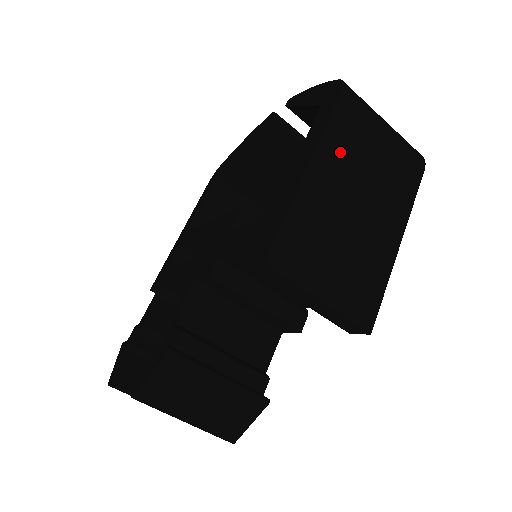
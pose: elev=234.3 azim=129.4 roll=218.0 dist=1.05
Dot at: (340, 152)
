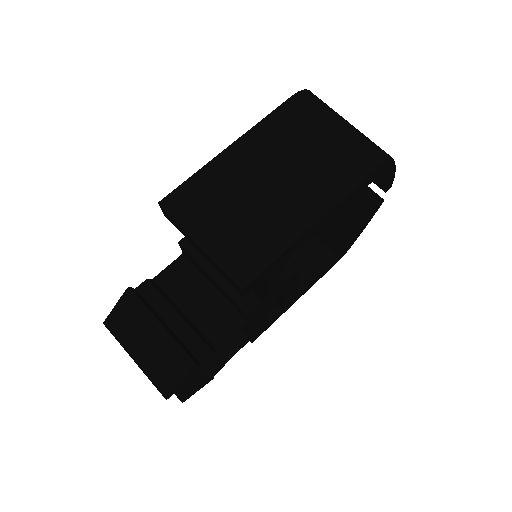
Dot at: (271, 138)
